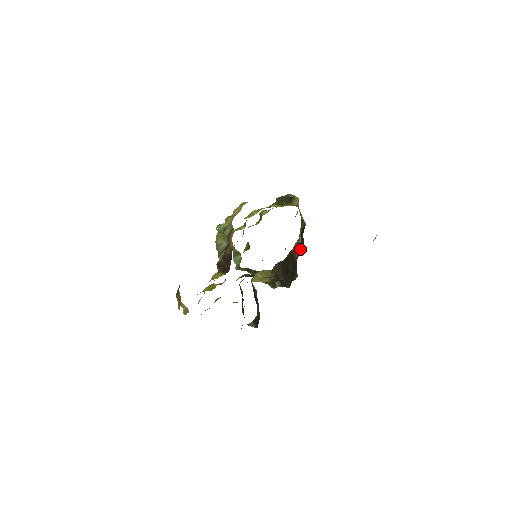
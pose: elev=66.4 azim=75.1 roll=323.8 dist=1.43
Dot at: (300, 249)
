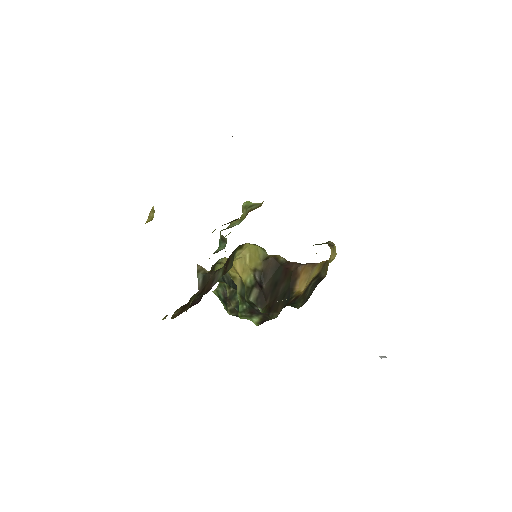
Dot at: (304, 285)
